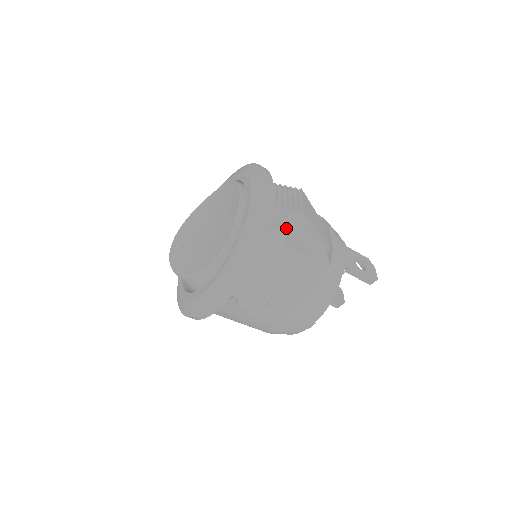
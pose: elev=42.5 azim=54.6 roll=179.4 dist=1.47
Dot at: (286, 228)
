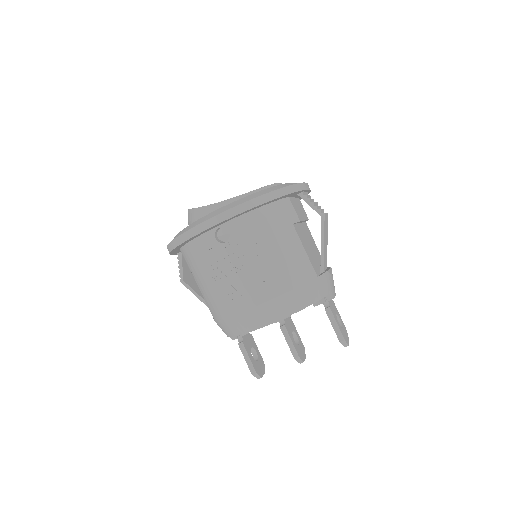
Dot at: (300, 228)
